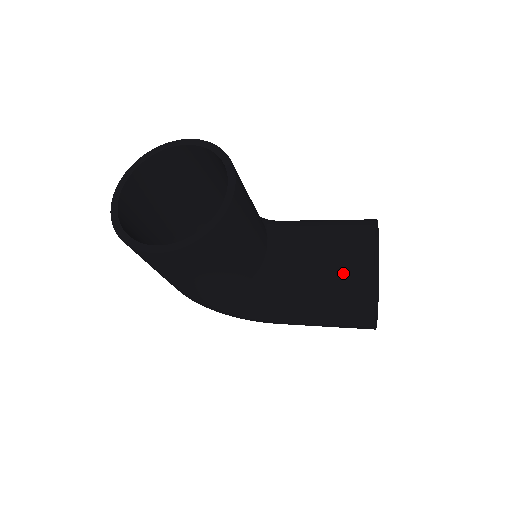
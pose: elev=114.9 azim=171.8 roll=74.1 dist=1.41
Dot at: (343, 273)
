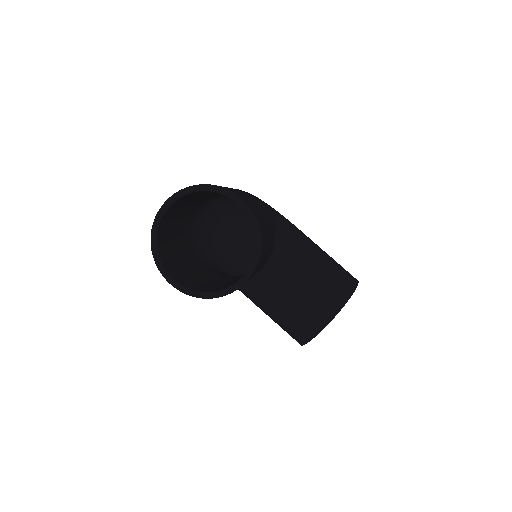
Dot at: (299, 321)
